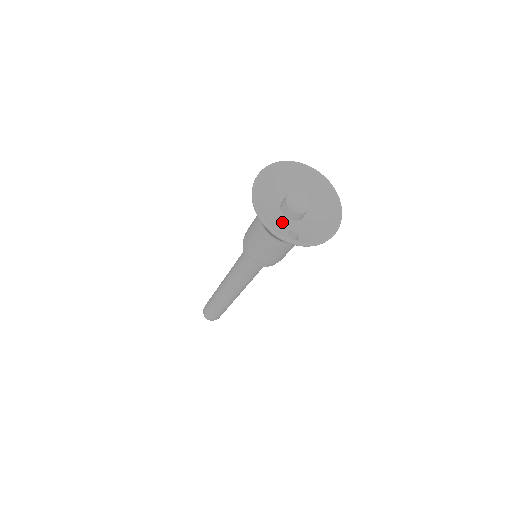
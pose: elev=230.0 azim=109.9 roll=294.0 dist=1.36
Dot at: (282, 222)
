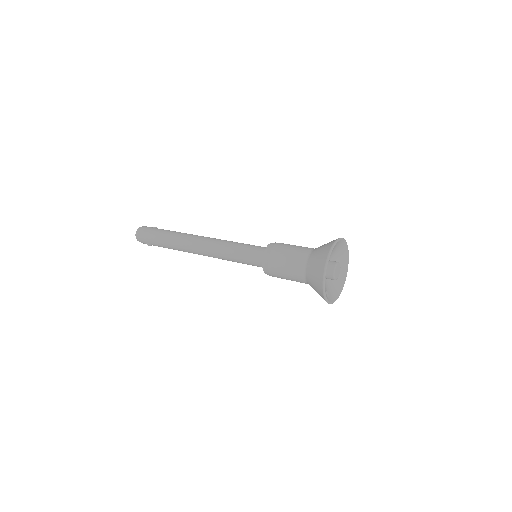
Dot at: occluded
